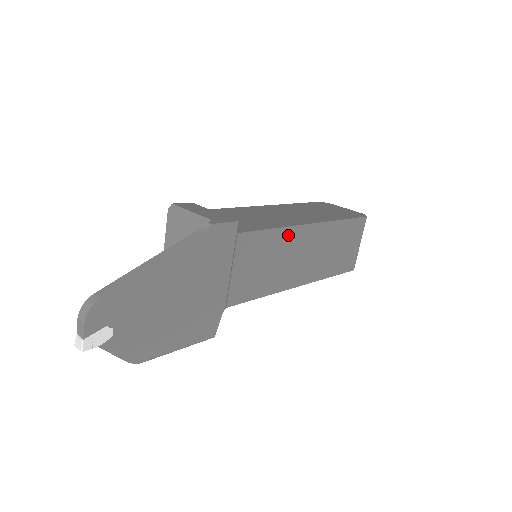
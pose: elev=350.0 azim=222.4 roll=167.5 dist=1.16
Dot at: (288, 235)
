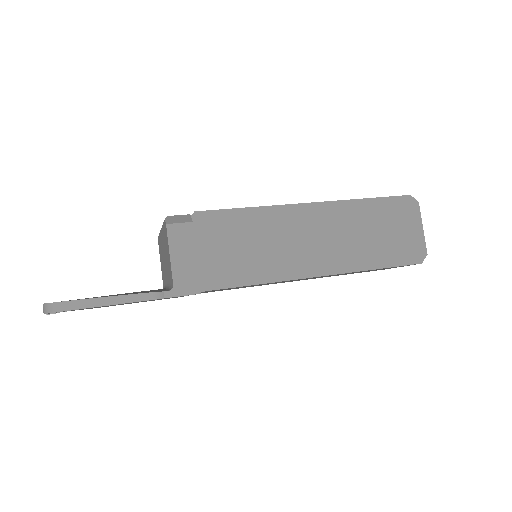
Dot at: occluded
